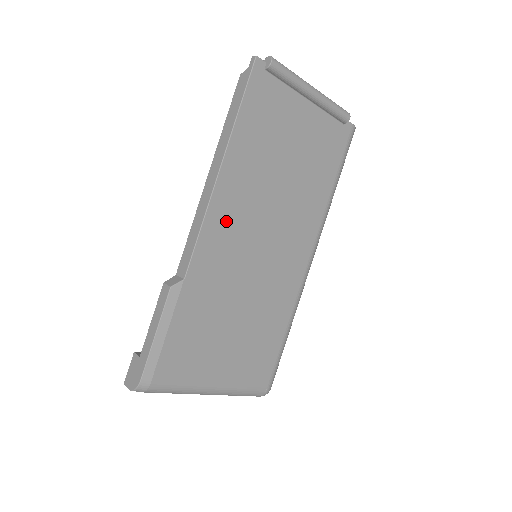
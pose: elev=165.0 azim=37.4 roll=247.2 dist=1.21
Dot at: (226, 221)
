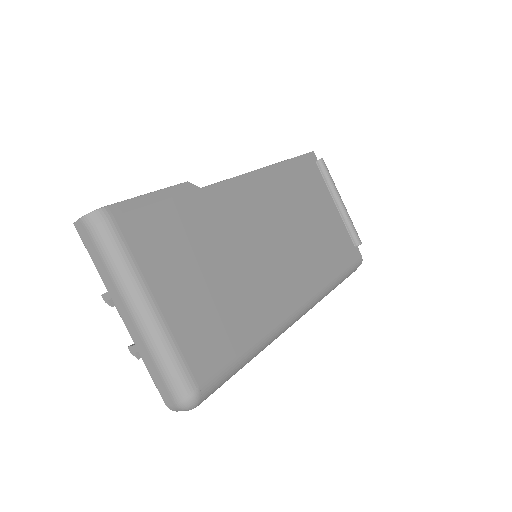
Dot at: (252, 196)
